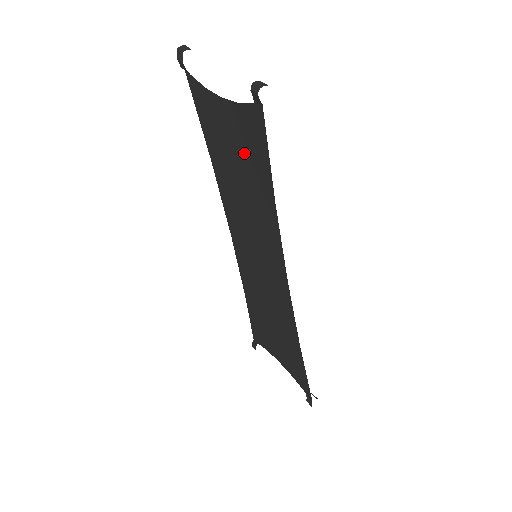
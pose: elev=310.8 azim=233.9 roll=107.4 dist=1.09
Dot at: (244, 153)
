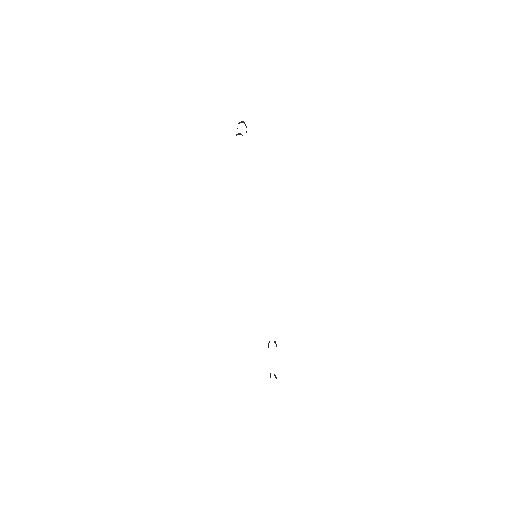
Dot at: occluded
